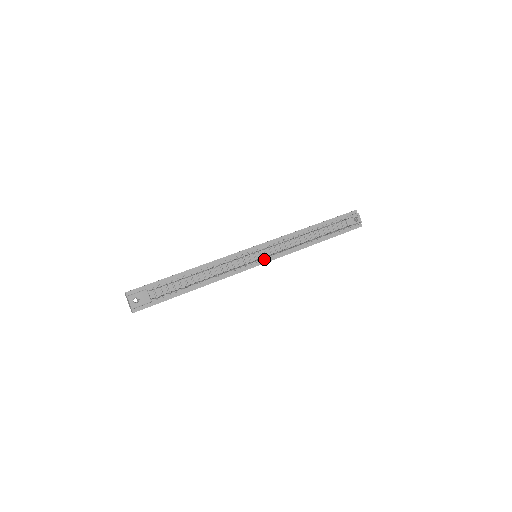
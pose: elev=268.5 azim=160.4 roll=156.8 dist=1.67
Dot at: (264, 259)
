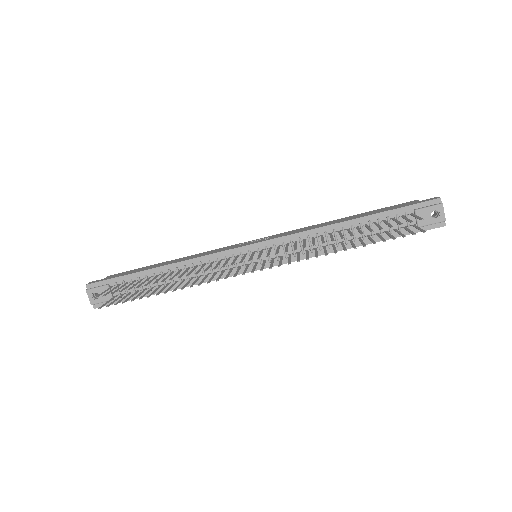
Dot at: (265, 263)
